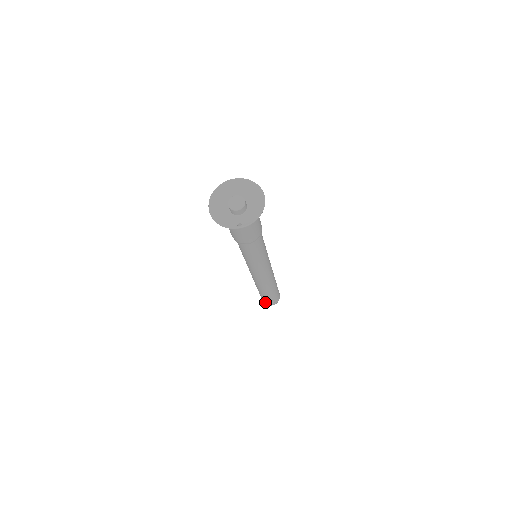
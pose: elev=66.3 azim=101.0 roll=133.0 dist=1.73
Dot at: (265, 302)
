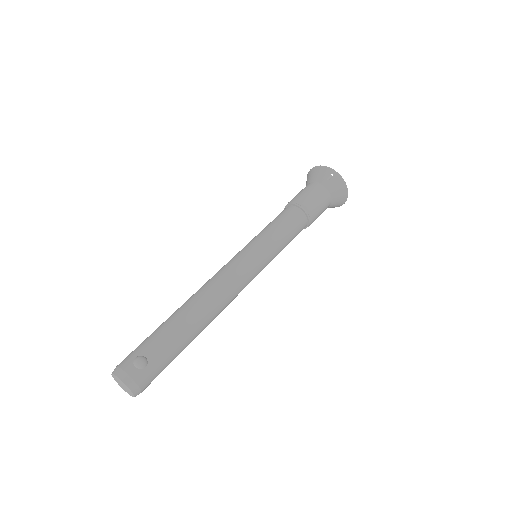
Dot at: (130, 358)
